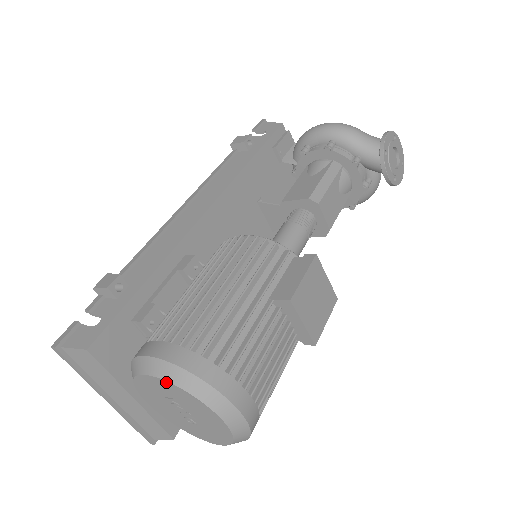
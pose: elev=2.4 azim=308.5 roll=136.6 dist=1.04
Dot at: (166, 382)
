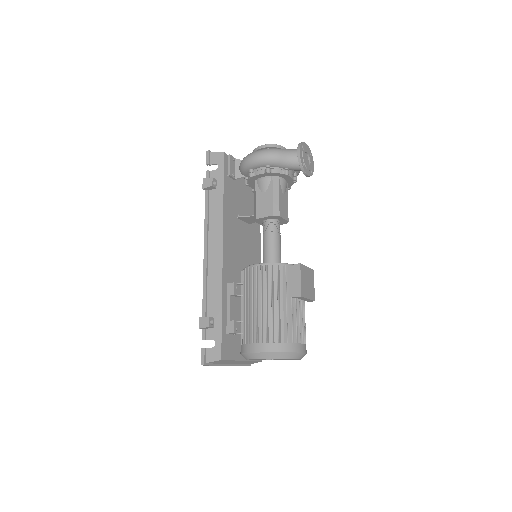
Dot at: occluded
